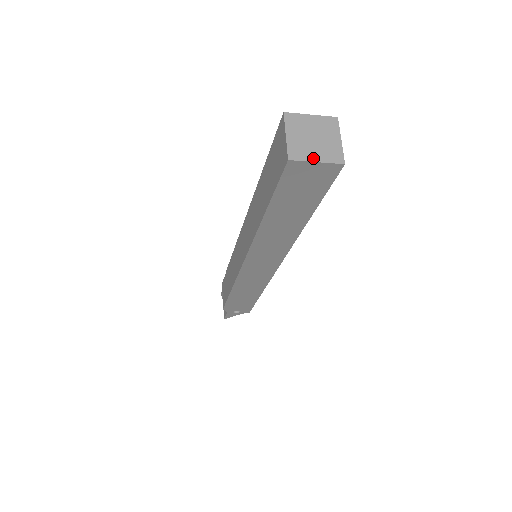
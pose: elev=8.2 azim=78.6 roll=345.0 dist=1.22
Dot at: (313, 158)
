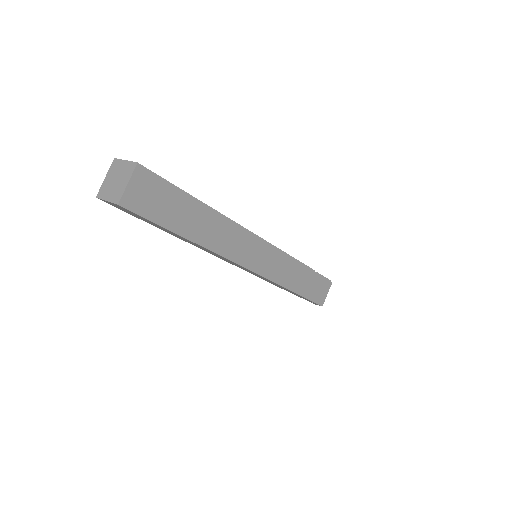
Dot at: (106, 197)
